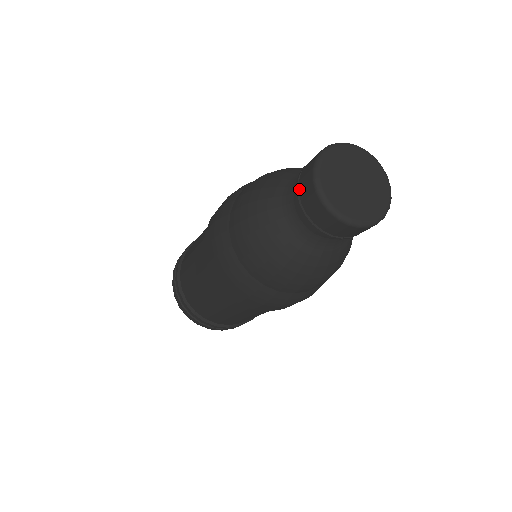
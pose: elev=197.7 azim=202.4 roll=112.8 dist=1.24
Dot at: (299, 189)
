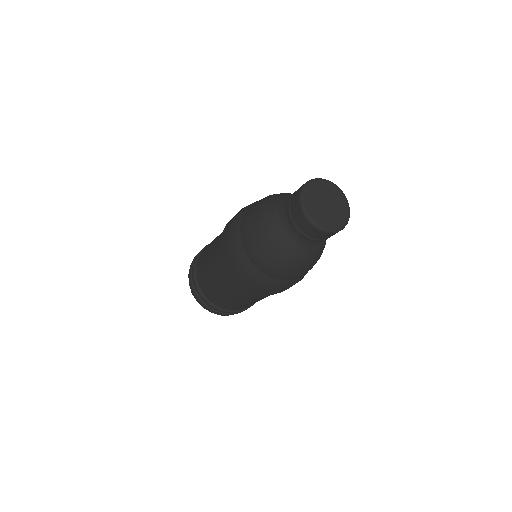
Dot at: (292, 198)
